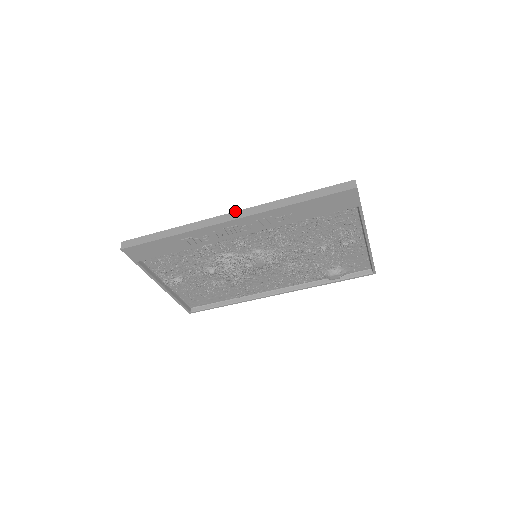
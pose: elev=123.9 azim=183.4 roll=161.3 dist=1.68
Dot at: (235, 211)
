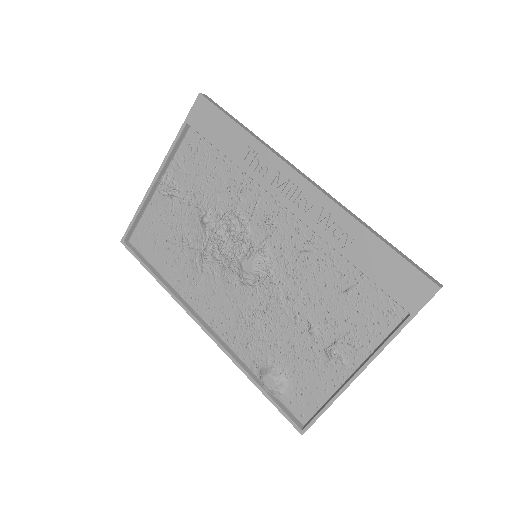
Dot at: occluded
